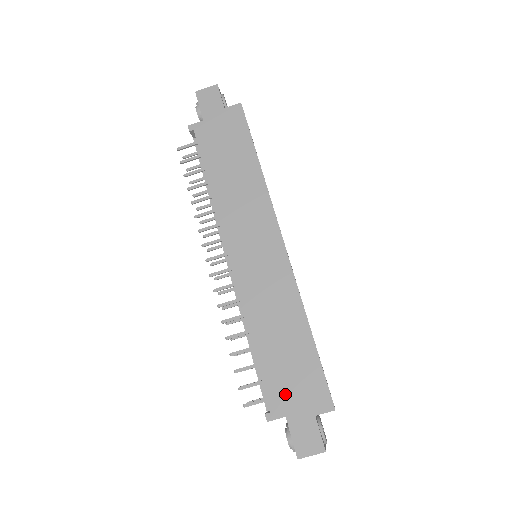
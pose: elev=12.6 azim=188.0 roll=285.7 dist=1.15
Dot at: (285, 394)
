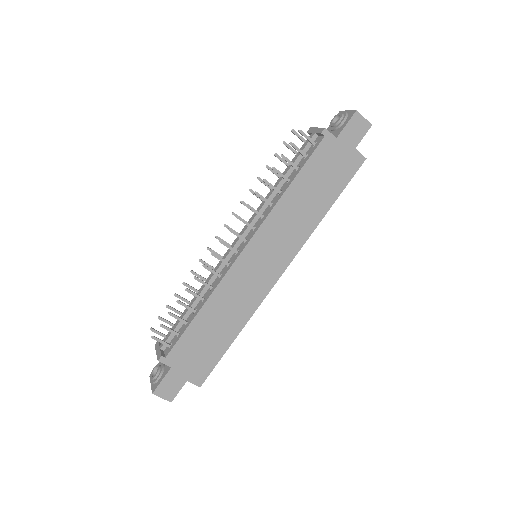
Dot at: (185, 356)
